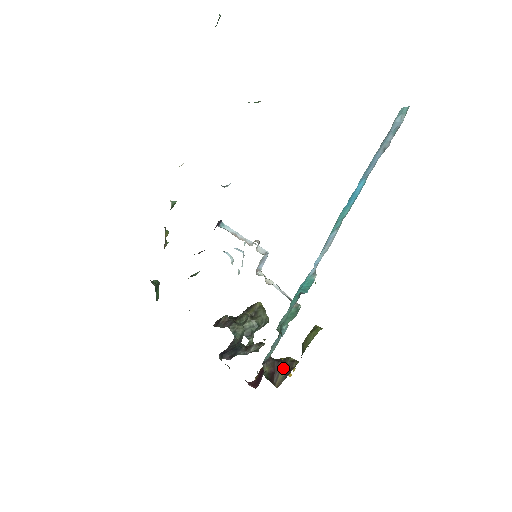
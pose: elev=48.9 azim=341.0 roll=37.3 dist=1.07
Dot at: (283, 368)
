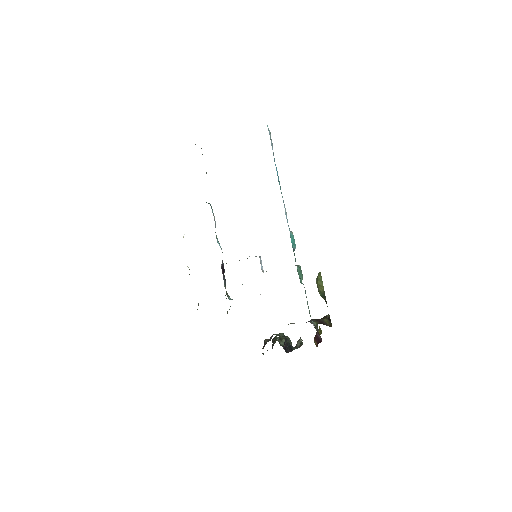
Dot at: (324, 320)
